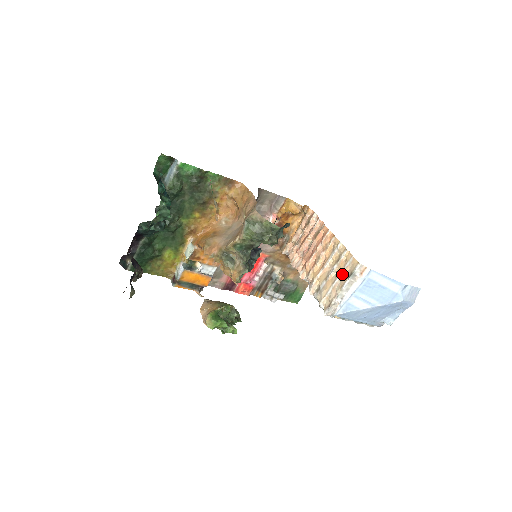
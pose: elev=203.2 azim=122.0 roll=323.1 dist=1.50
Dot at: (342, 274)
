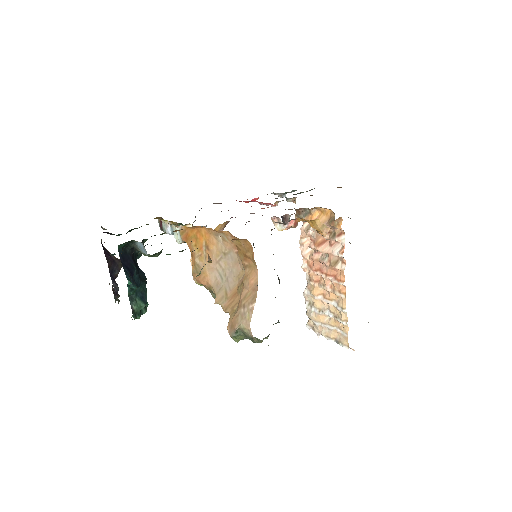
Dot at: (333, 329)
